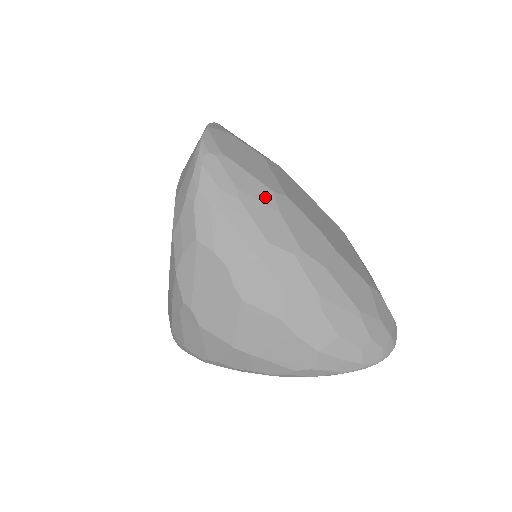
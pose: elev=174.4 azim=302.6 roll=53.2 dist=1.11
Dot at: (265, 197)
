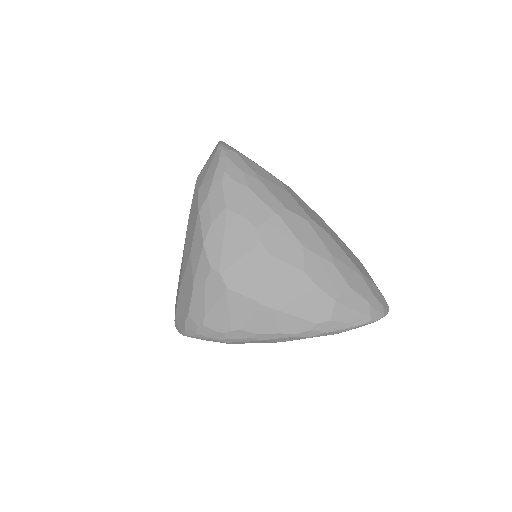
Dot at: (276, 182)
